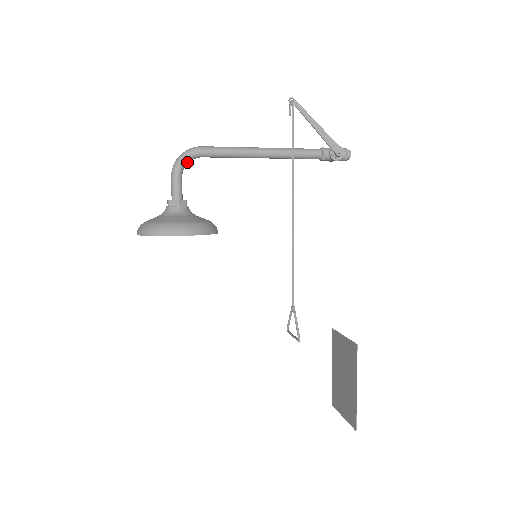
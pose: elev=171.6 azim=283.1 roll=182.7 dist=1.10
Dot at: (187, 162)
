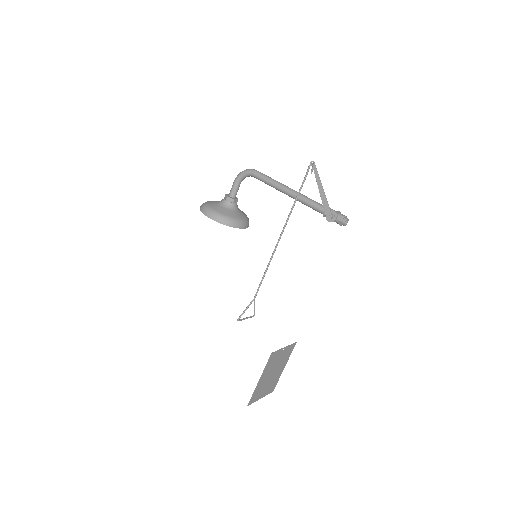
Dot at: (244, 176)
